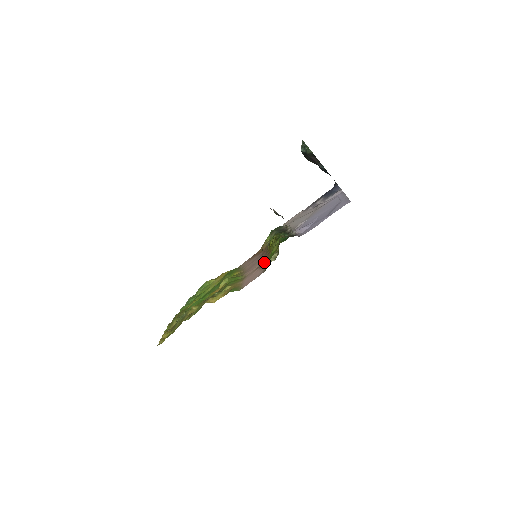
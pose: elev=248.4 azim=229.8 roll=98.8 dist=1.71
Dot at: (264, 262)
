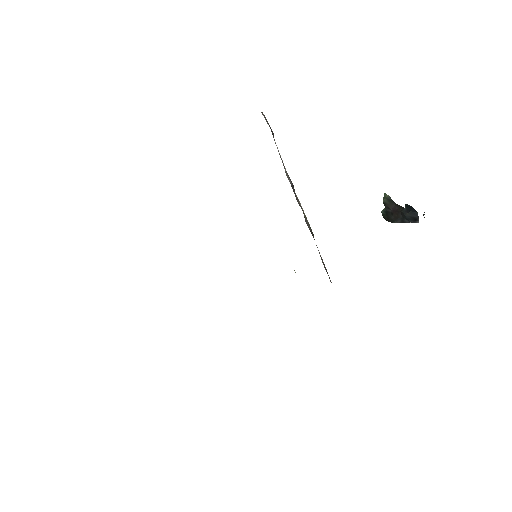
Dot at: occluded
